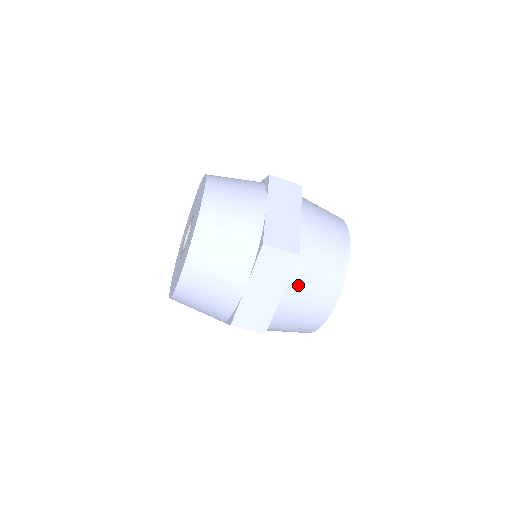
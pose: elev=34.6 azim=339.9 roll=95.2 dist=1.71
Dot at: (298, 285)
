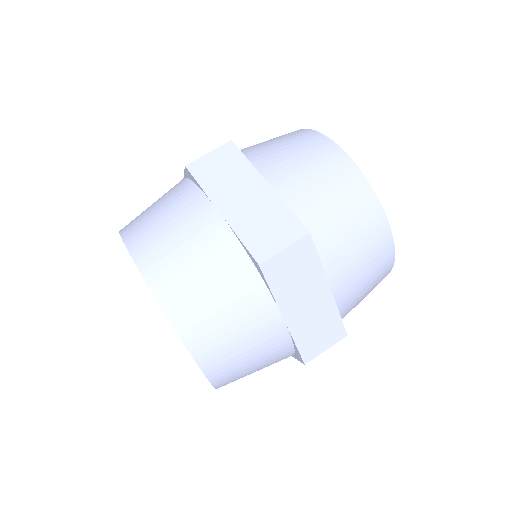
Dot at: occluded
